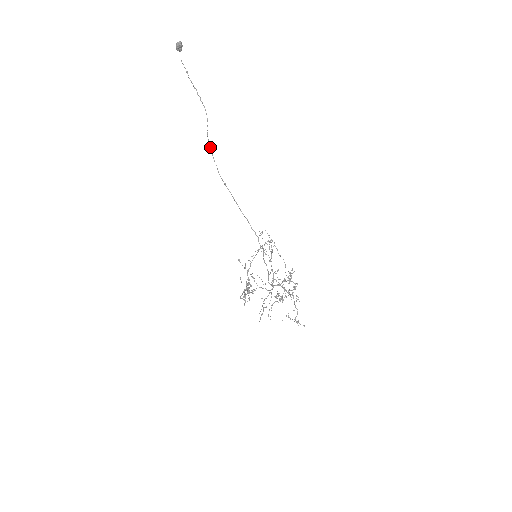
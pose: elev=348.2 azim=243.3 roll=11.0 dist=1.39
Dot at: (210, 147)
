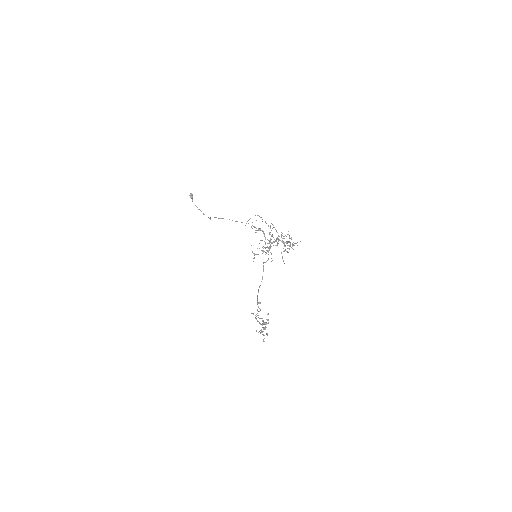
Dot at: occluded
